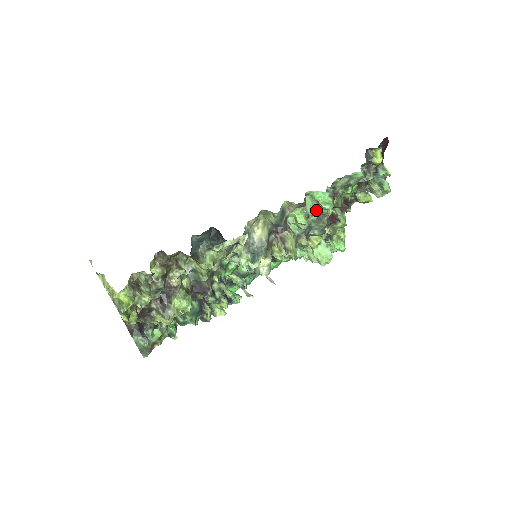
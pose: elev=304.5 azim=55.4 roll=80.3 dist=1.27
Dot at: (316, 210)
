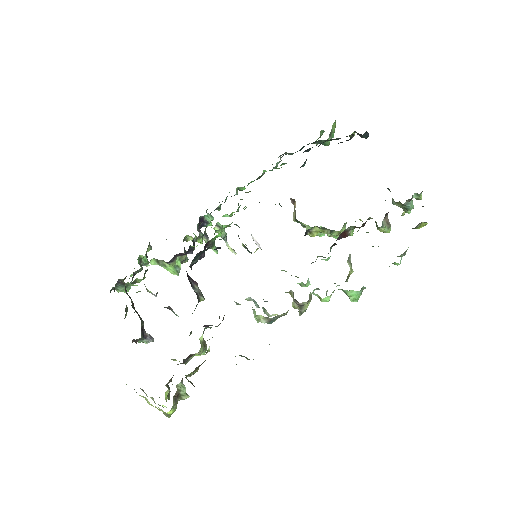
Dot at: occluded
